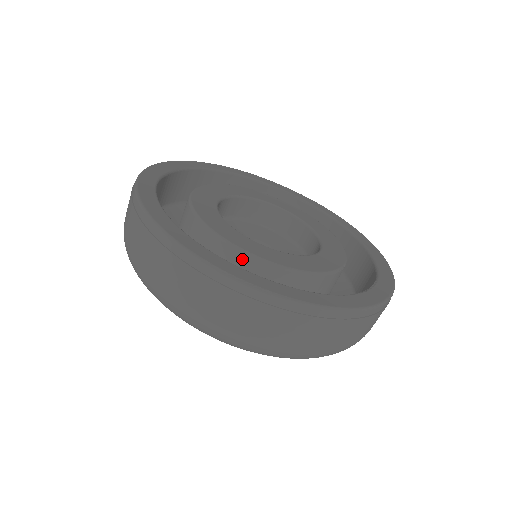
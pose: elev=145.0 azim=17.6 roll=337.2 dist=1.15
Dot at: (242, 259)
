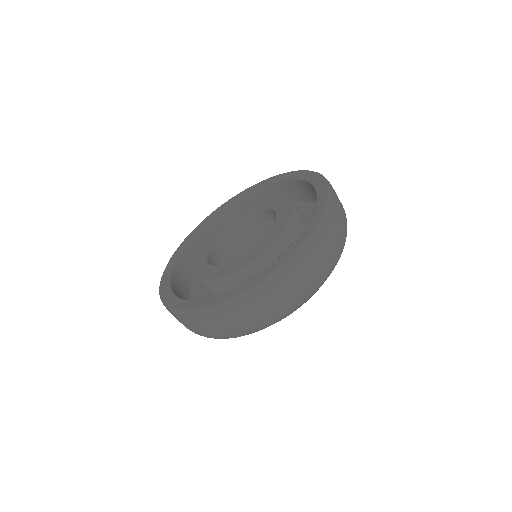
Dot at: (208, 286)
